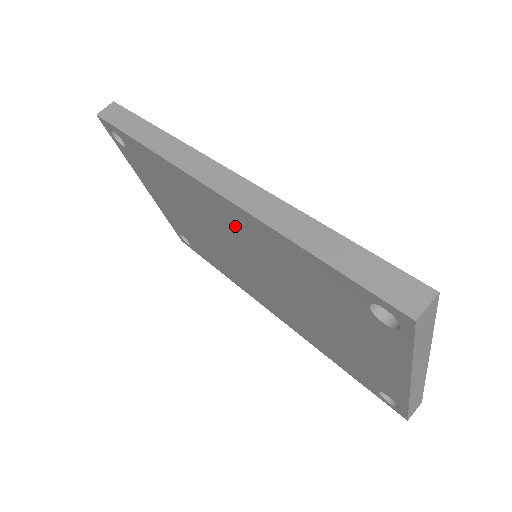
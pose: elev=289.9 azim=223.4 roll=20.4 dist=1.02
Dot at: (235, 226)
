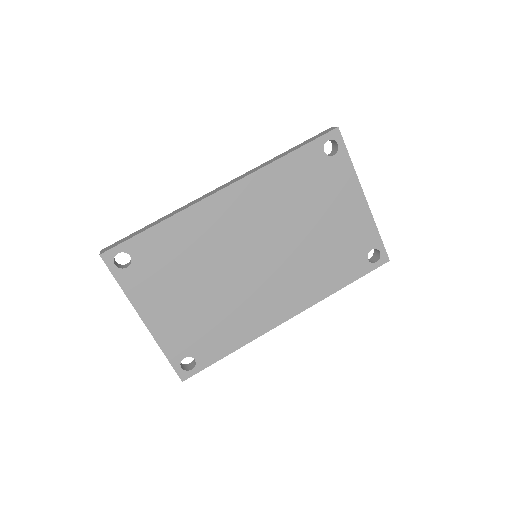
Dot at: (244, 210)
